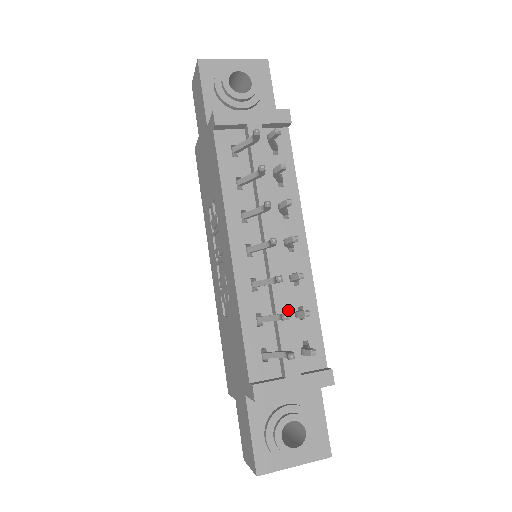
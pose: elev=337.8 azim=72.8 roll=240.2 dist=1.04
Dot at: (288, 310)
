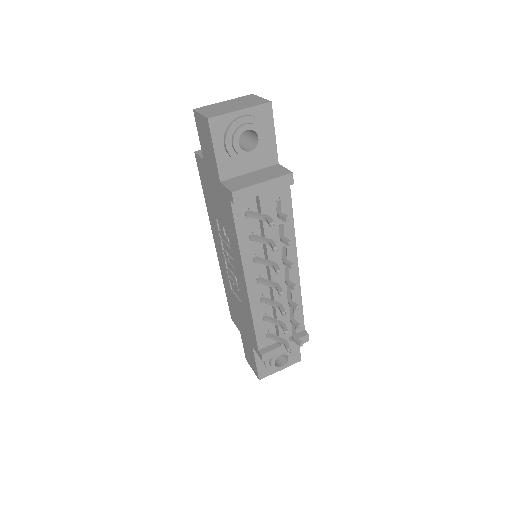
Dot at: occluded
